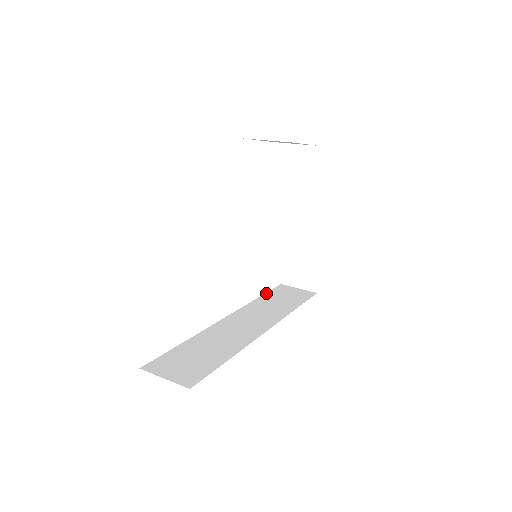
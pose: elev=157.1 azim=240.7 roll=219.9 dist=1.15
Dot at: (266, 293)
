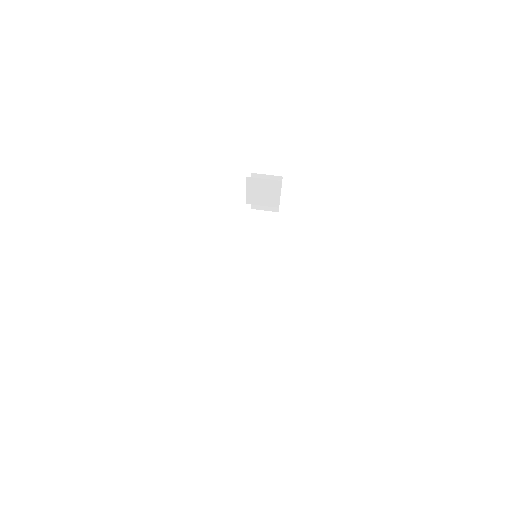
Dot at: (248, 230)
